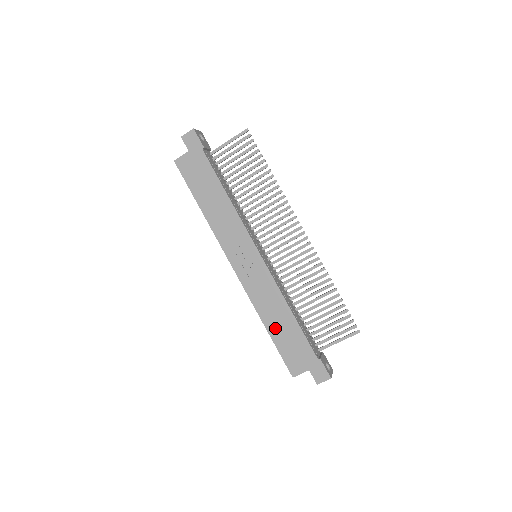
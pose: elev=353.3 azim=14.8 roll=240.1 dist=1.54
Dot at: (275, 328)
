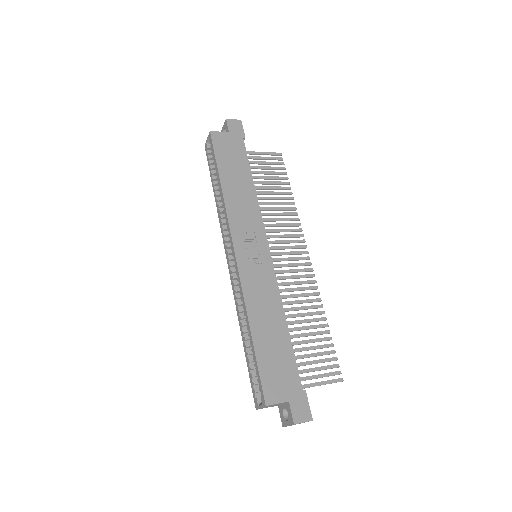
Dot at: (262, 334)
